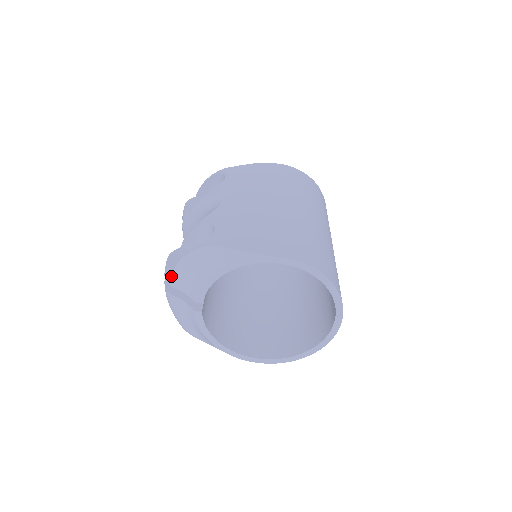
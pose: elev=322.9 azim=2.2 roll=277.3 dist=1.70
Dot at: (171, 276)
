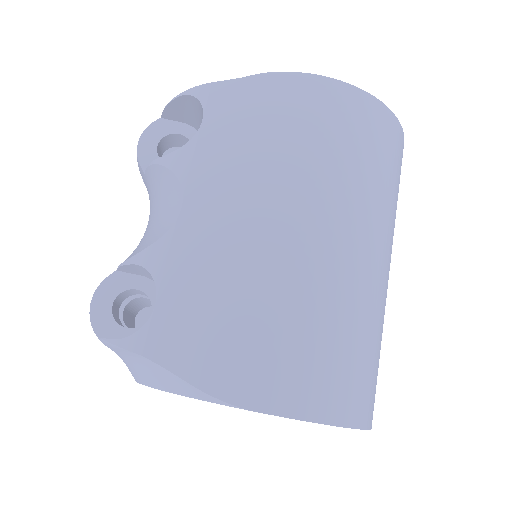
Dot at: occluded
